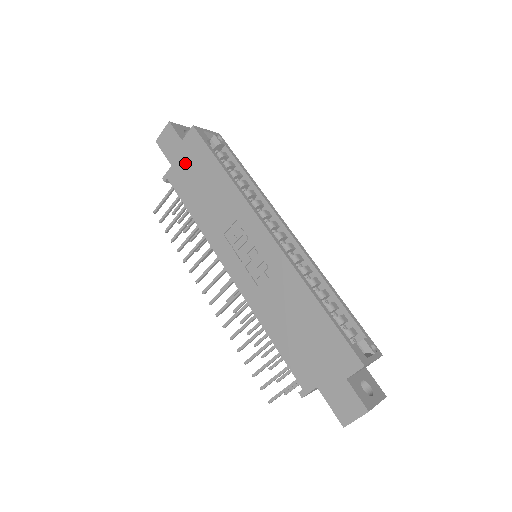
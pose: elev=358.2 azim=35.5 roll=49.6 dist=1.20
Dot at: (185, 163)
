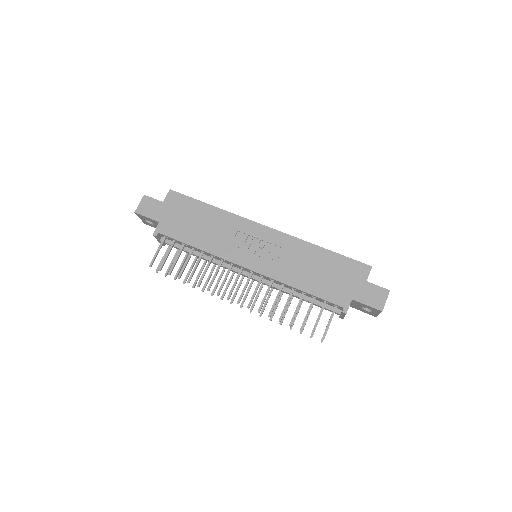
Dot at: (173, 215)
